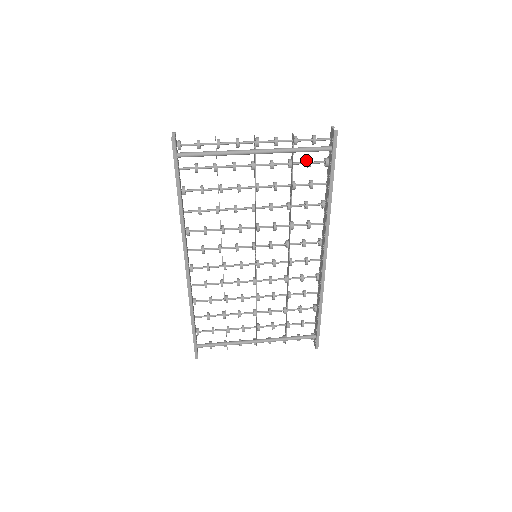
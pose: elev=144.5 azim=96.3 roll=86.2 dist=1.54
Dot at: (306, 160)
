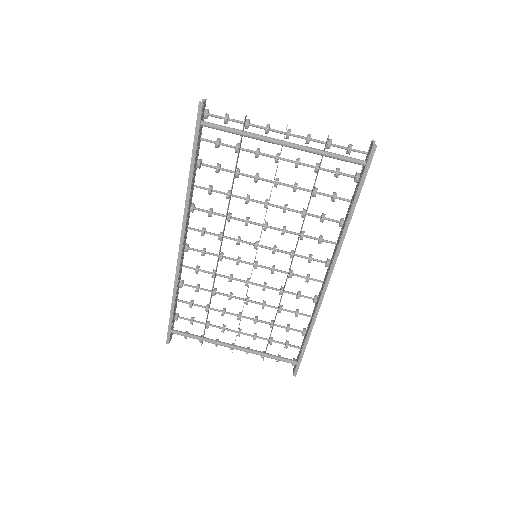
Dot at: (336, 169)
